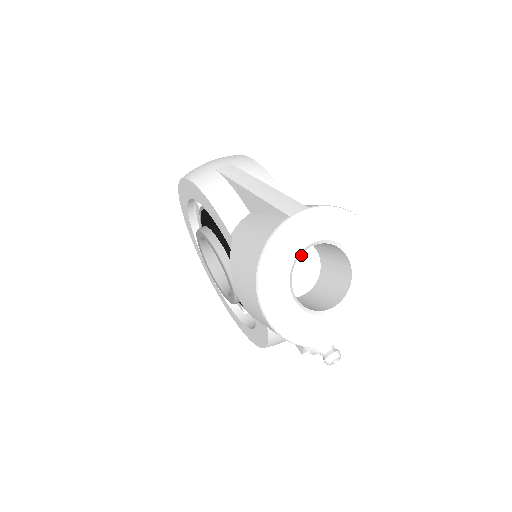
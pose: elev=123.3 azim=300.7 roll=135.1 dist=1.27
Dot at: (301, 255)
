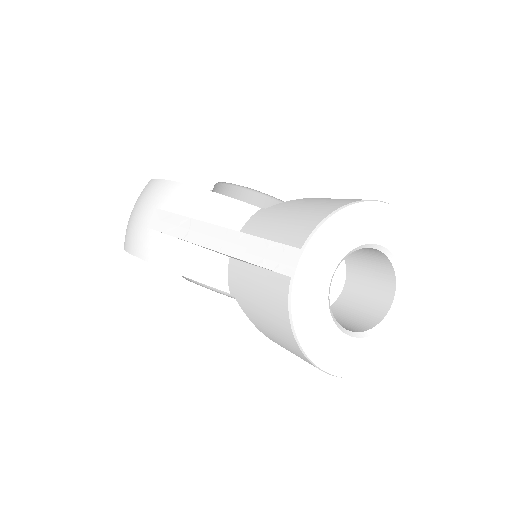
Dot at: occluded
